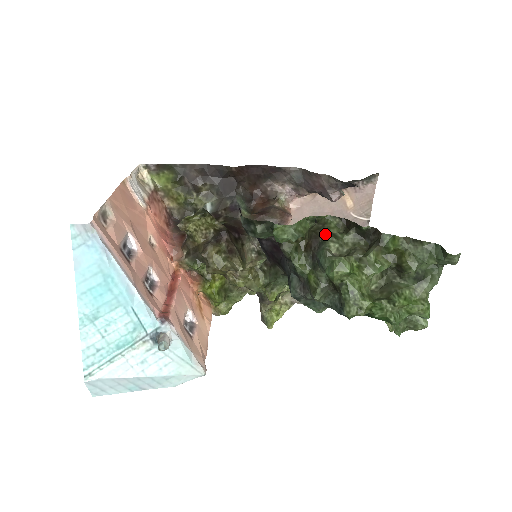
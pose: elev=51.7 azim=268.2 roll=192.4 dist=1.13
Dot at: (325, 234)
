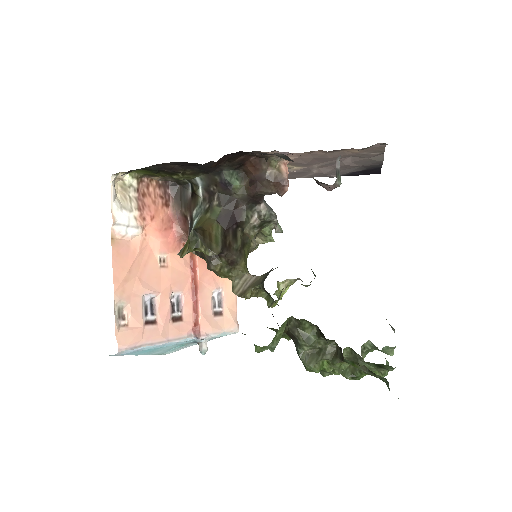
Dot at: (300, 337)
